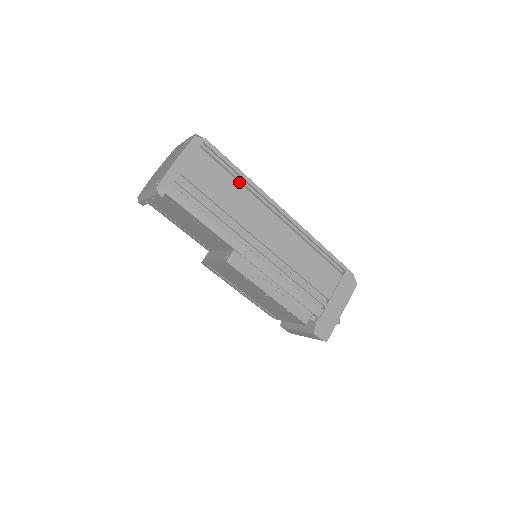
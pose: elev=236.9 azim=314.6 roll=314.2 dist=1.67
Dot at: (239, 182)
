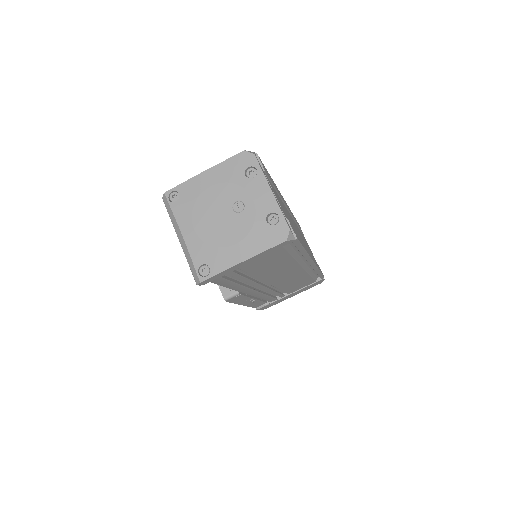
Dot at: (294, 258)
